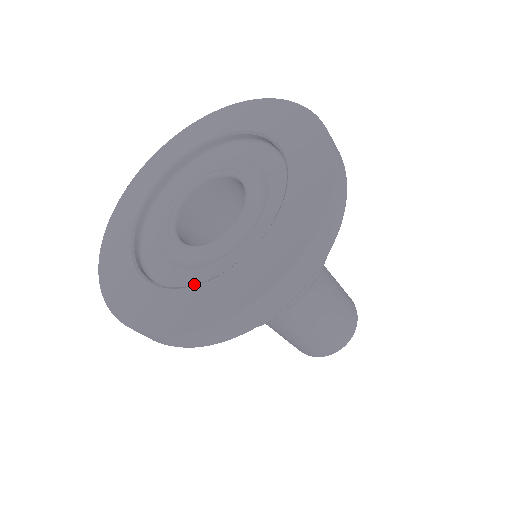
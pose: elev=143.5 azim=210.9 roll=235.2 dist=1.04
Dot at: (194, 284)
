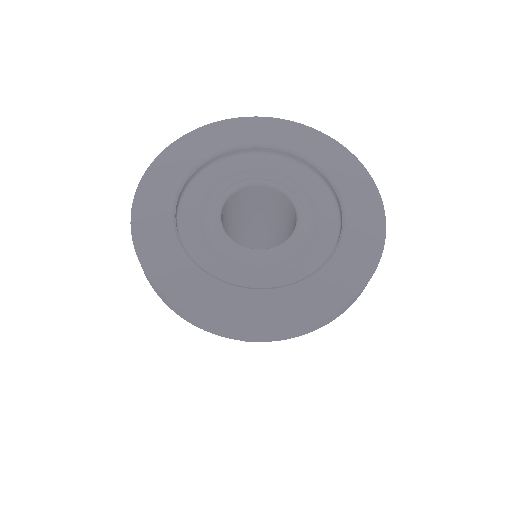
Dot at: (259, 285)
